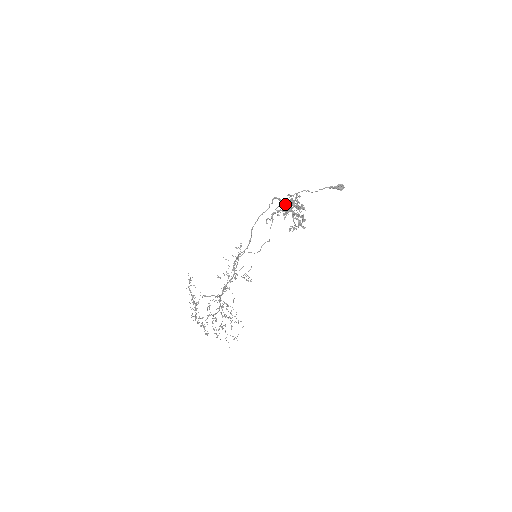
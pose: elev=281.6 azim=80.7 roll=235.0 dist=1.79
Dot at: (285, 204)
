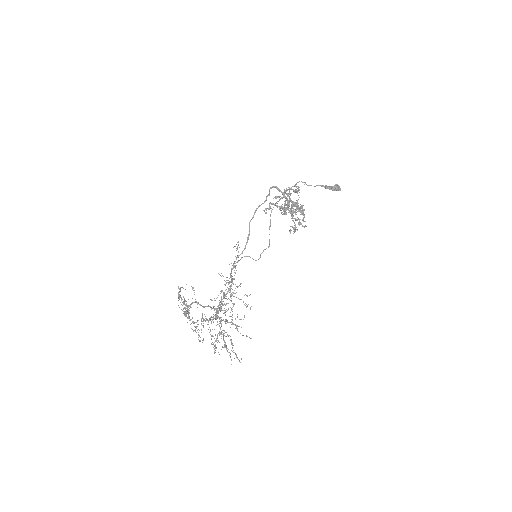
Dot at: occluded
